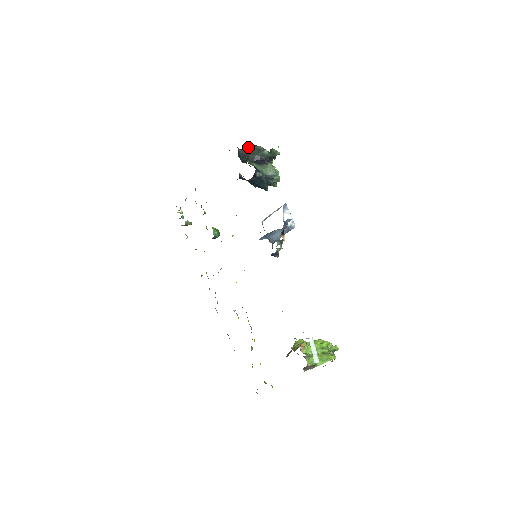
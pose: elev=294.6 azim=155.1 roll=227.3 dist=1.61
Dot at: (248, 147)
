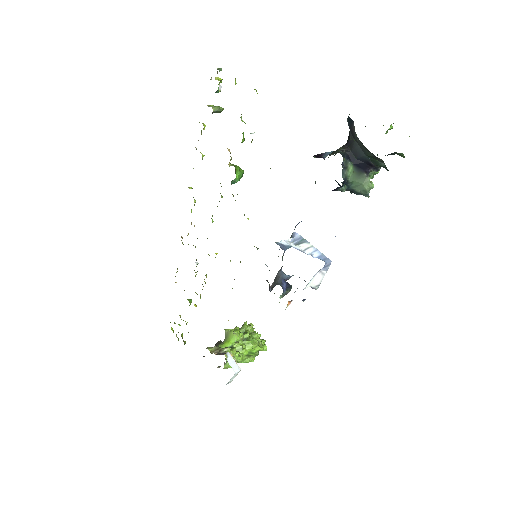
Dot at: occluded
